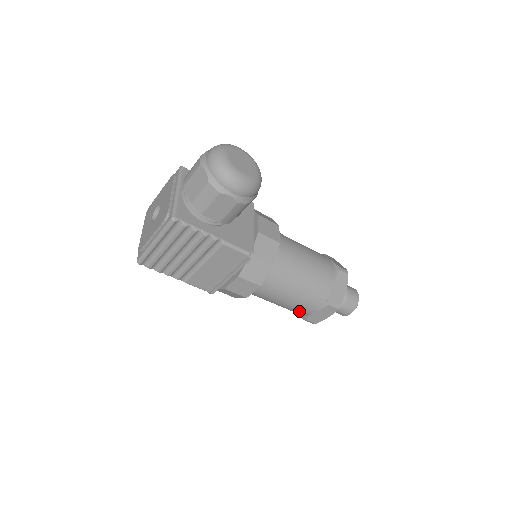
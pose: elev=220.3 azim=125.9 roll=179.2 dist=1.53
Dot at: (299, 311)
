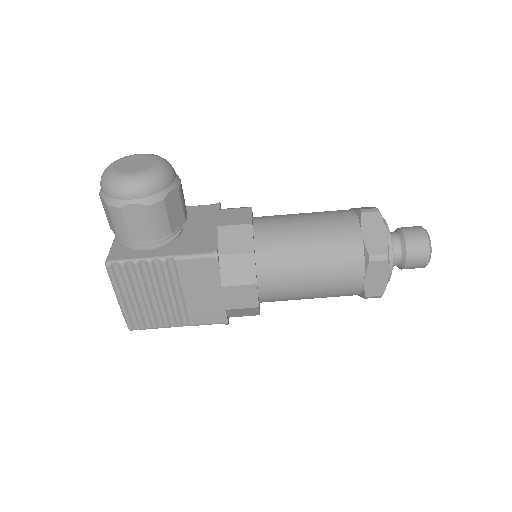
Dot at: (345, 291)
